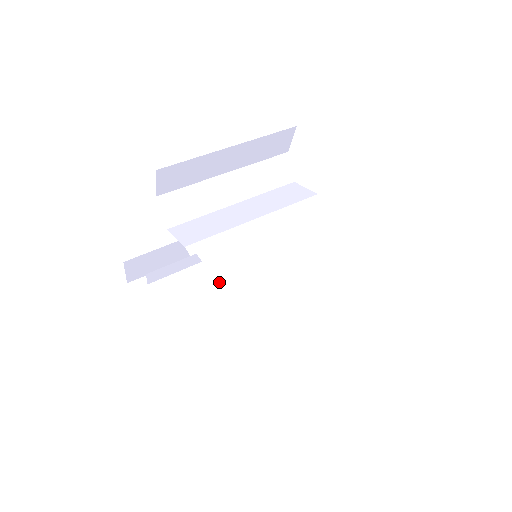
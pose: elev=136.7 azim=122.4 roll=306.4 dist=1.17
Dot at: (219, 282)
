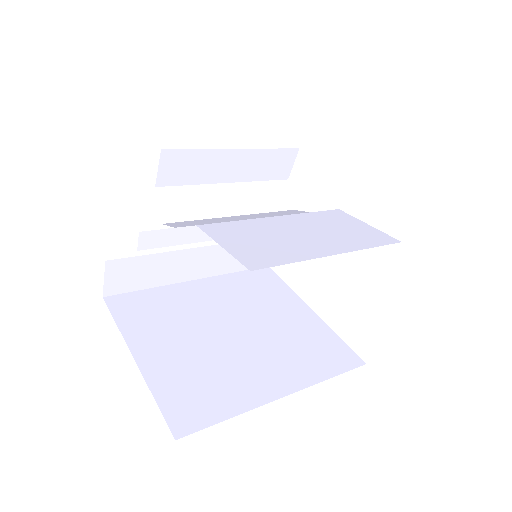
Dot at: (222, 245)
